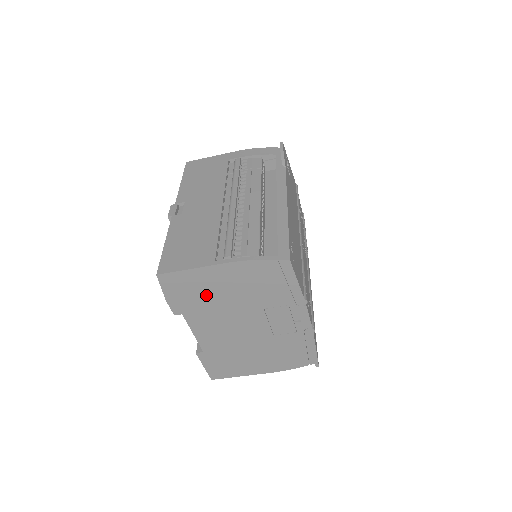
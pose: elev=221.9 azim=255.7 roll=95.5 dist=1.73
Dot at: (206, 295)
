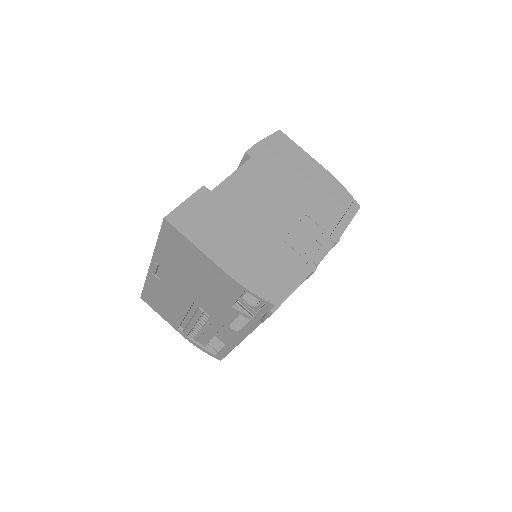
Dot at: (286, 167)
